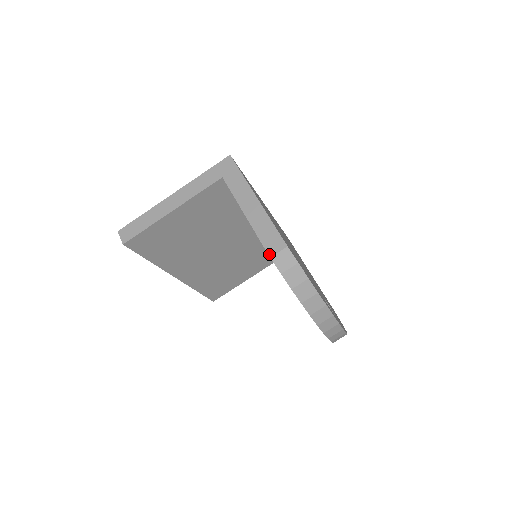
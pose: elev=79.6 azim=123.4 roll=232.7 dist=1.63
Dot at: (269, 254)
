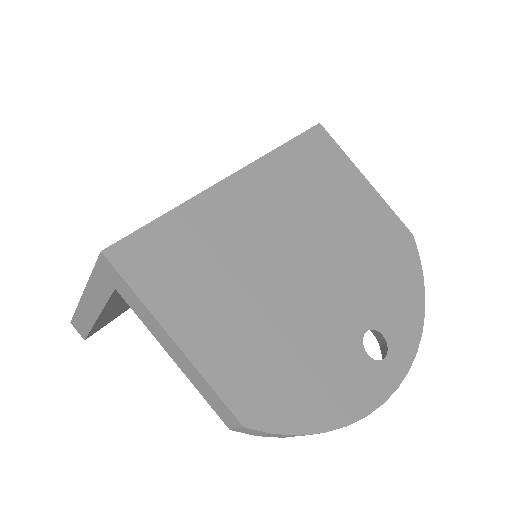
Dot at: occluded
